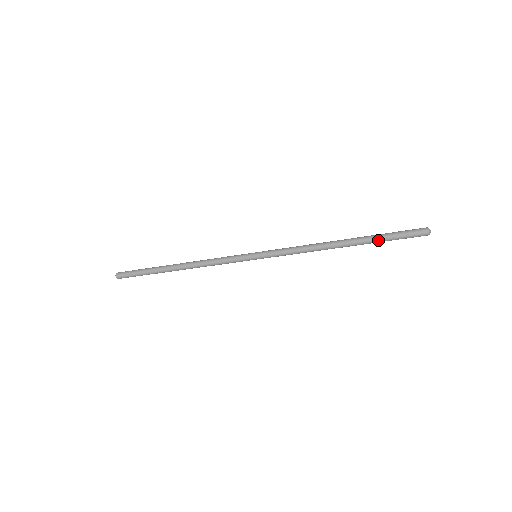
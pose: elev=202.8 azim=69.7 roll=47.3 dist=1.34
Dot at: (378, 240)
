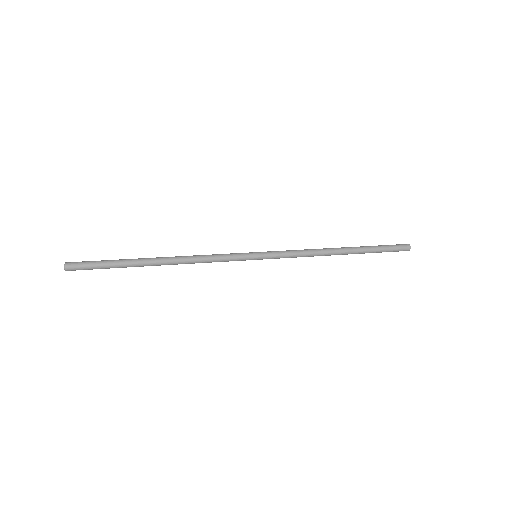
Dot at: (372, 252)
